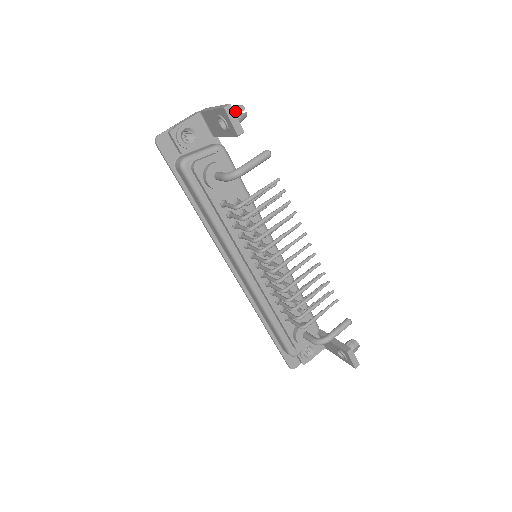
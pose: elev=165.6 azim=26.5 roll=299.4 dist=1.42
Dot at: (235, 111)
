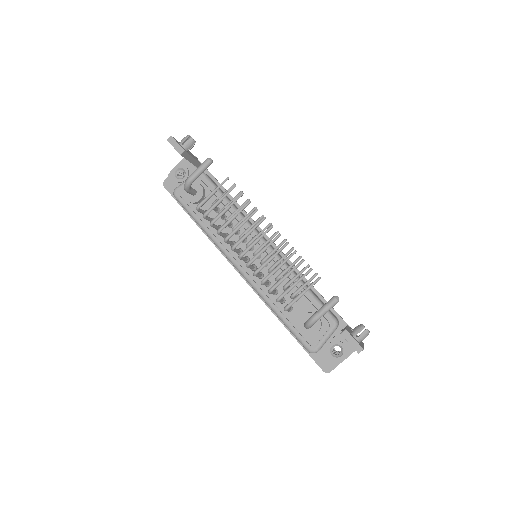
Dot at: (182, 140)
